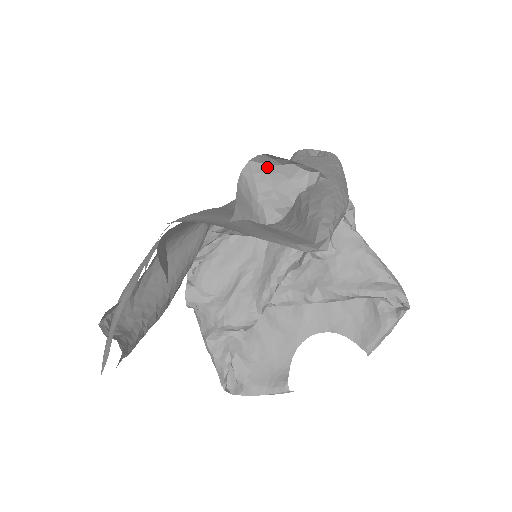
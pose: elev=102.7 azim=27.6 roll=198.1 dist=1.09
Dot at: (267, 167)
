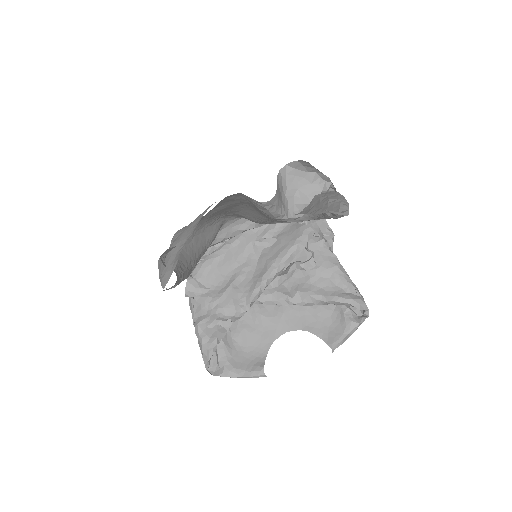
Dot at: (297, 172)
